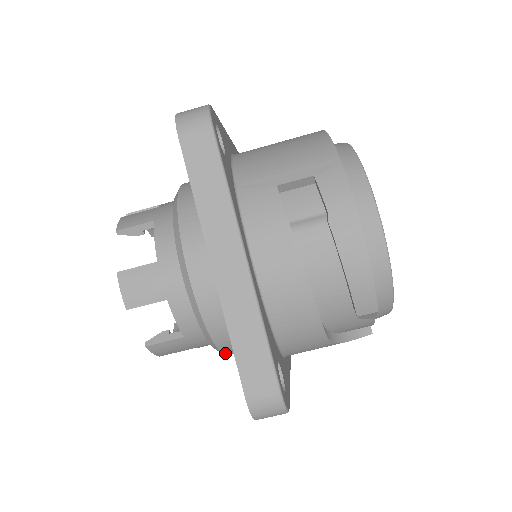
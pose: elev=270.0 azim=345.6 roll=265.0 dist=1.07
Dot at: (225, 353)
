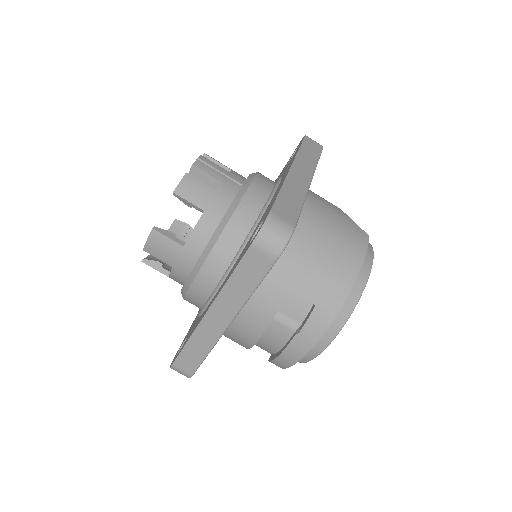
Dot at: occluded
